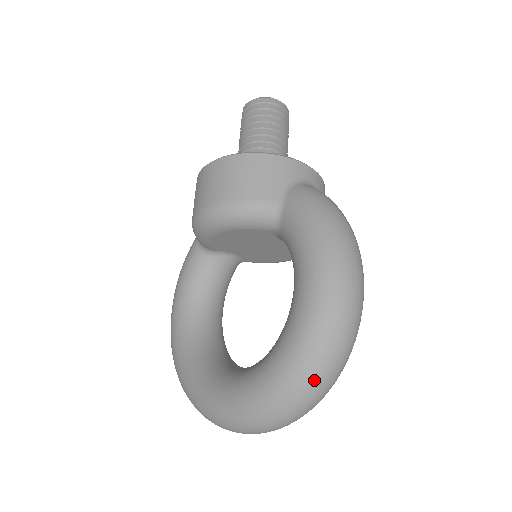
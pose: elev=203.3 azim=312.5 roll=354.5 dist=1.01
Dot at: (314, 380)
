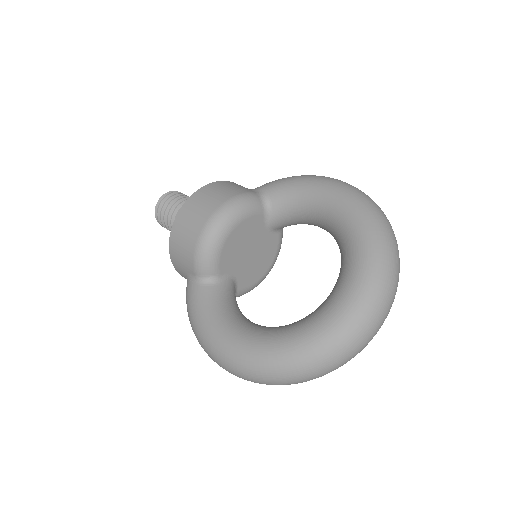
Dot at: (387, 224)
